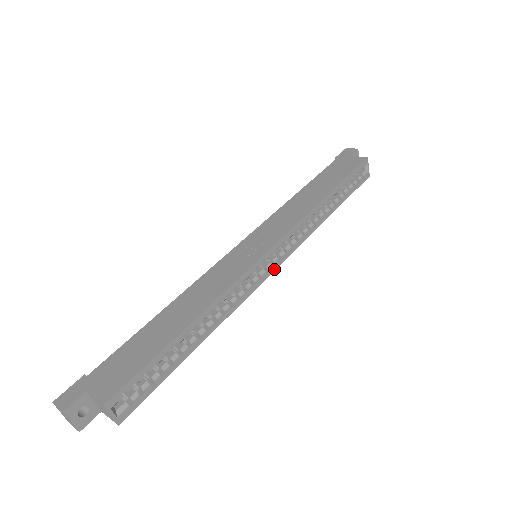
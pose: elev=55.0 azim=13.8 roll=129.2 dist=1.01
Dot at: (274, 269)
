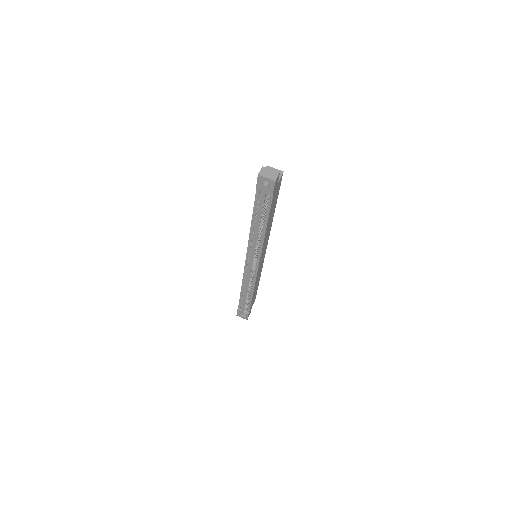
Dot at: occluded
